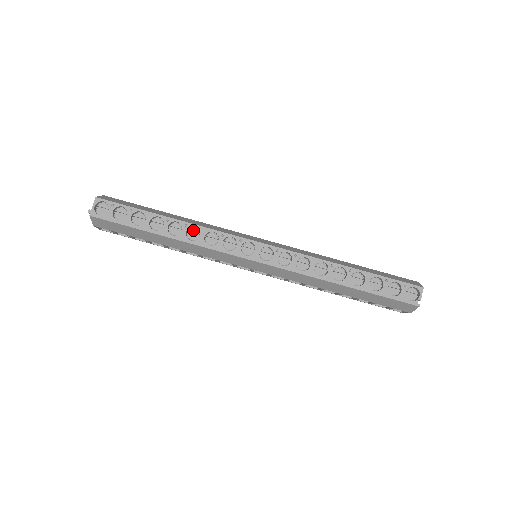
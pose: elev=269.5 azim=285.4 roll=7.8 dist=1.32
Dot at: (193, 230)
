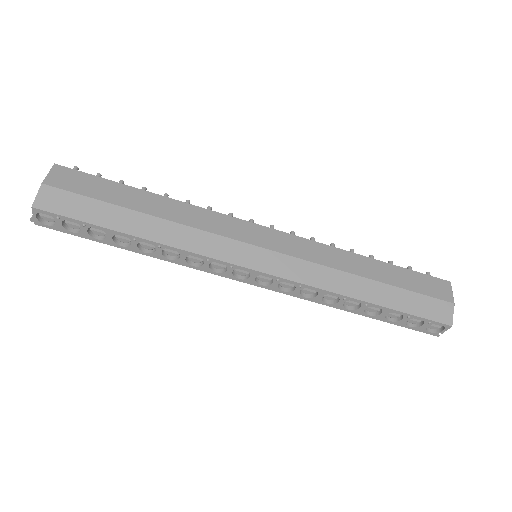
Dot at: (170, 248)
